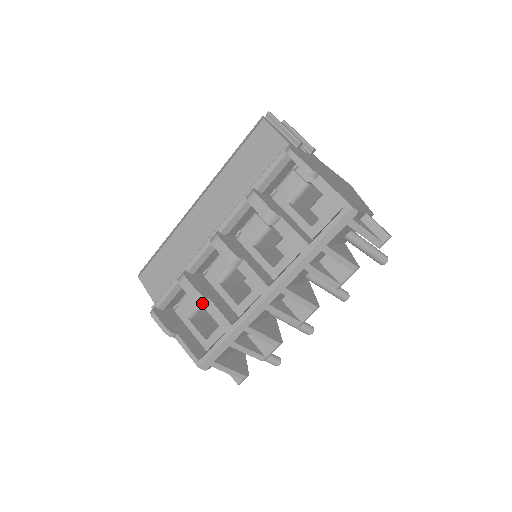
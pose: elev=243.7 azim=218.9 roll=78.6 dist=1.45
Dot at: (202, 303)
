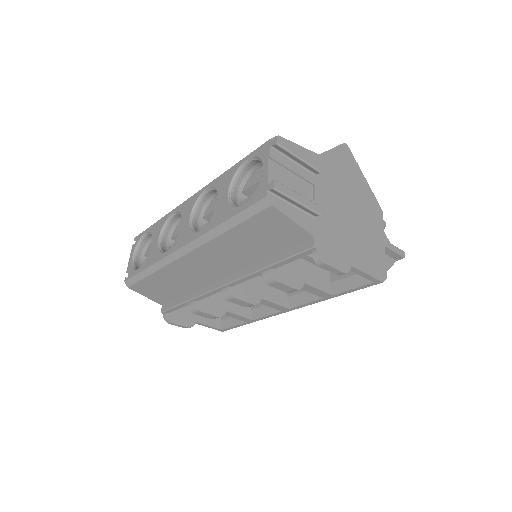
Dot at: occluded
